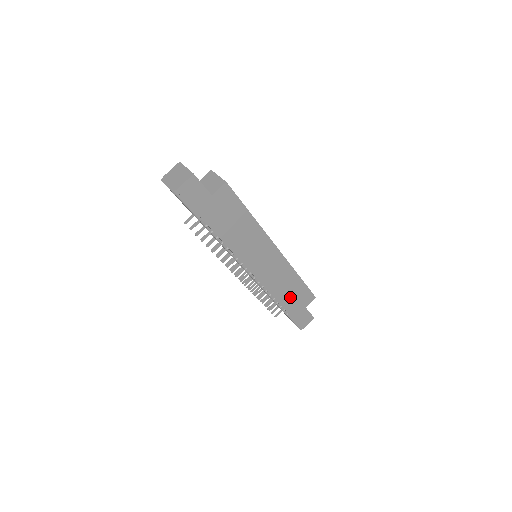
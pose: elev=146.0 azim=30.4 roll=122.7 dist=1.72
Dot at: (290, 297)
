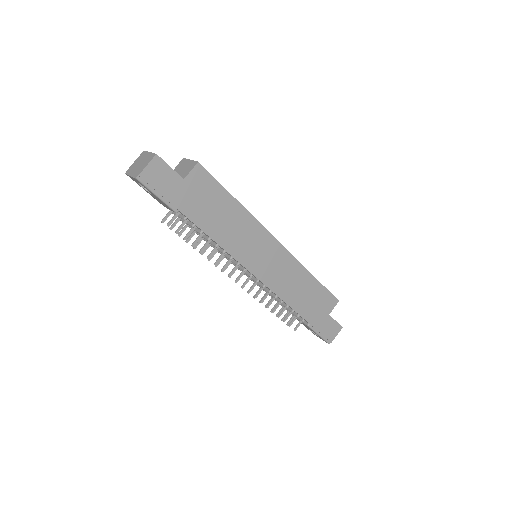
Dot at: (307, 302)
